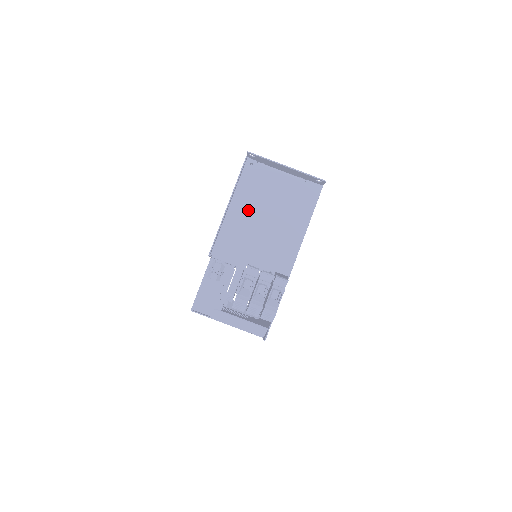
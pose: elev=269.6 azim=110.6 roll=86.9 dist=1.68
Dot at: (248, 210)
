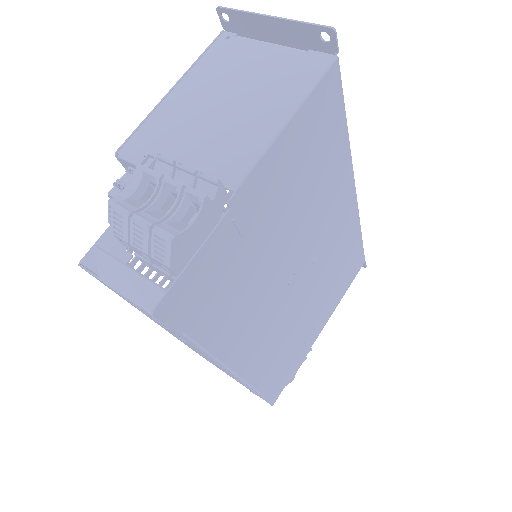
Dot at: (200, 93)
